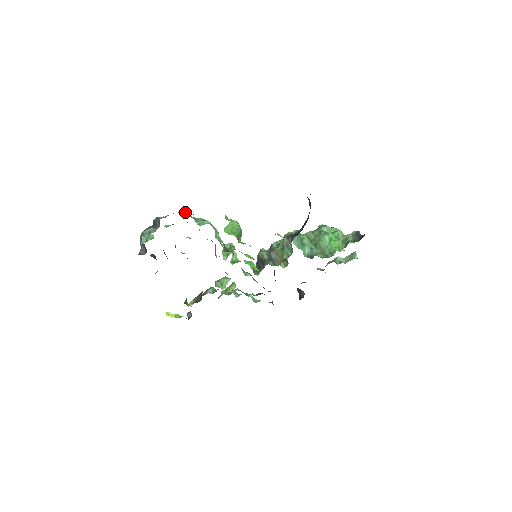
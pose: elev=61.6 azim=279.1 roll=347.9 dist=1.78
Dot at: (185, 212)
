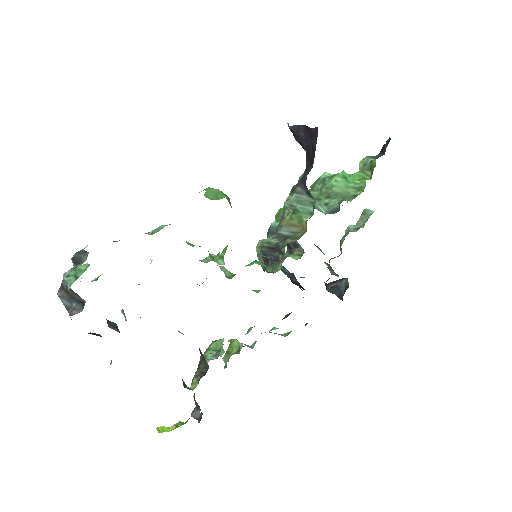
Dot at: occluded
